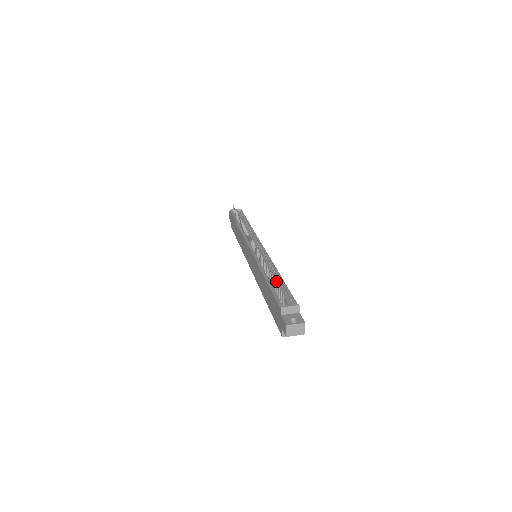
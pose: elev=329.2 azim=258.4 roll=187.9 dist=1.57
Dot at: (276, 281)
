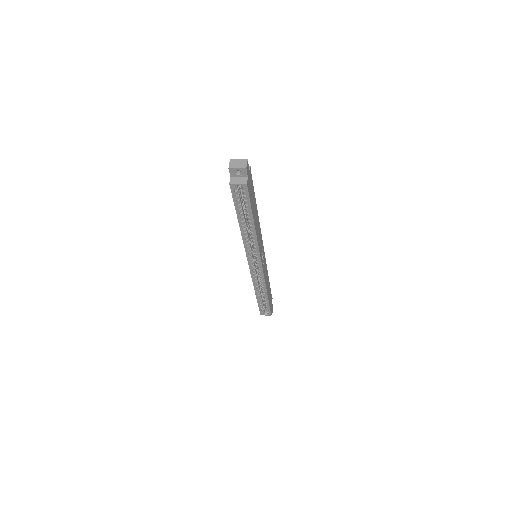
Dot at: occluded
